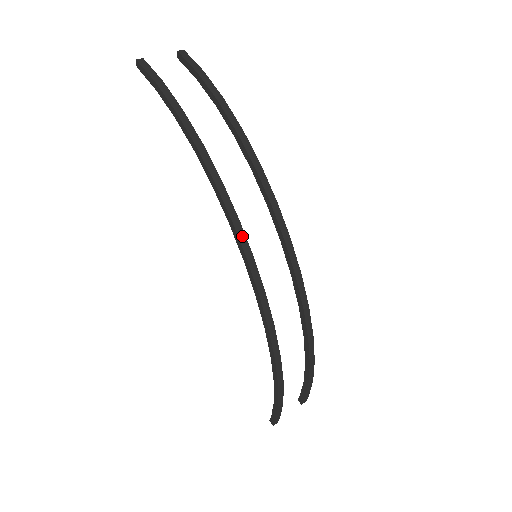
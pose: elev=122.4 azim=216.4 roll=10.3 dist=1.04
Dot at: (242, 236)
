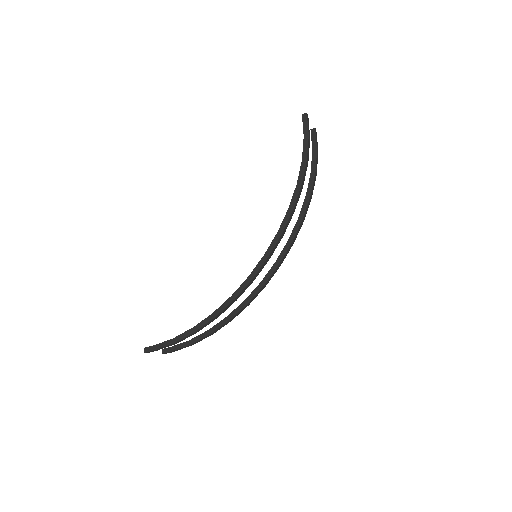
Dot at: (277, 244)
